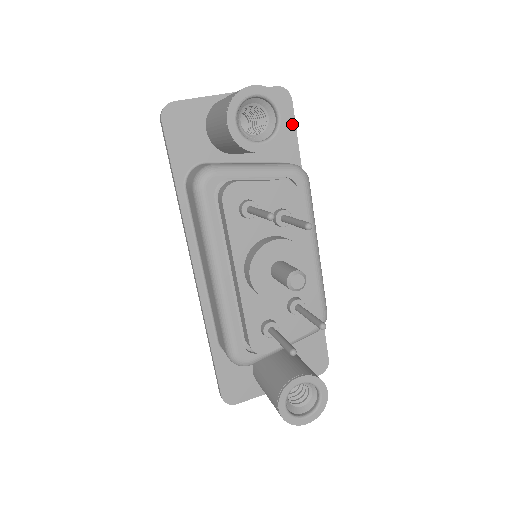
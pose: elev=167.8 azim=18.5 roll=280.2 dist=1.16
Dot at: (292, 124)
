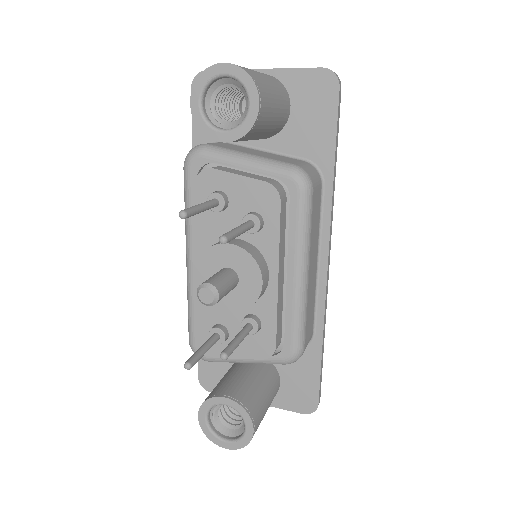
Dot at: (333, 118)
